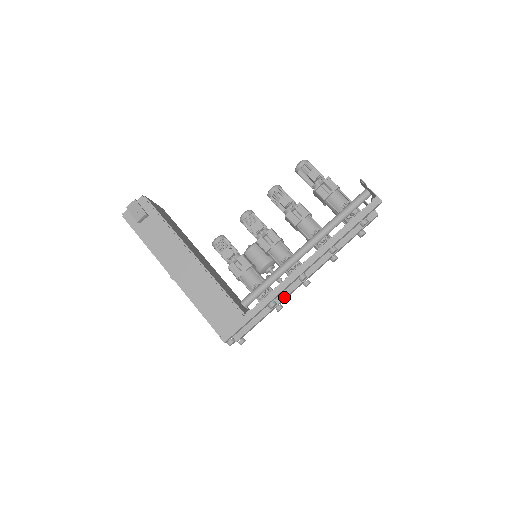
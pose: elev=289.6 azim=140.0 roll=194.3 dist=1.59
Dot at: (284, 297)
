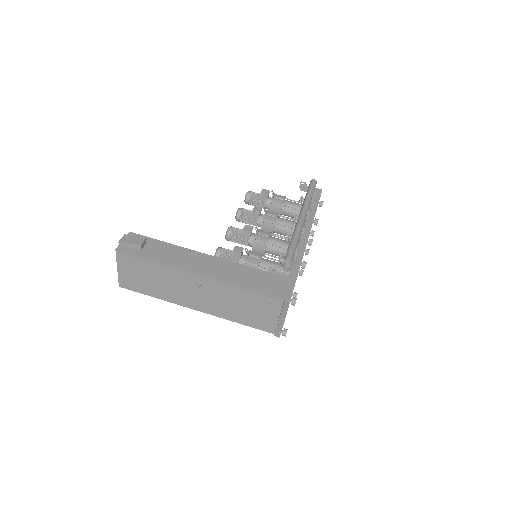
Dot at: occluded
